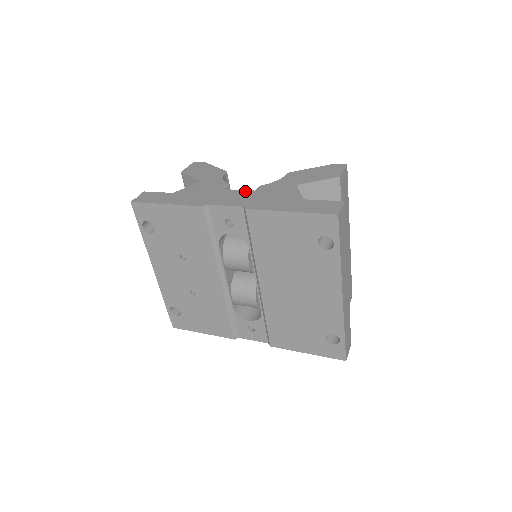
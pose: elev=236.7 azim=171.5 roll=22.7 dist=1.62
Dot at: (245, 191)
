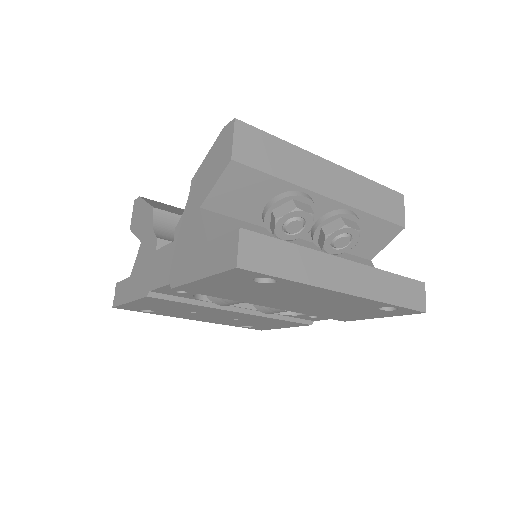
Dot at: (167, 247)
